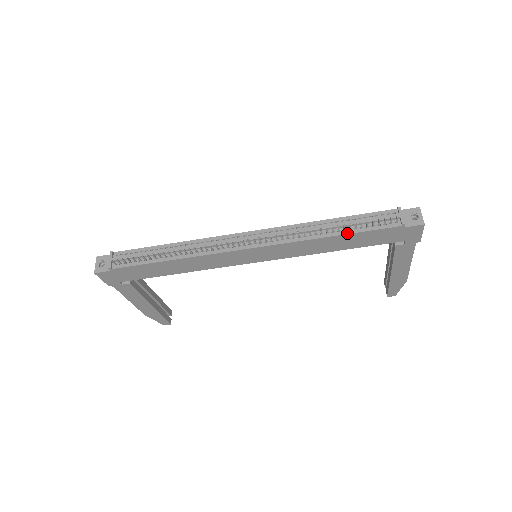
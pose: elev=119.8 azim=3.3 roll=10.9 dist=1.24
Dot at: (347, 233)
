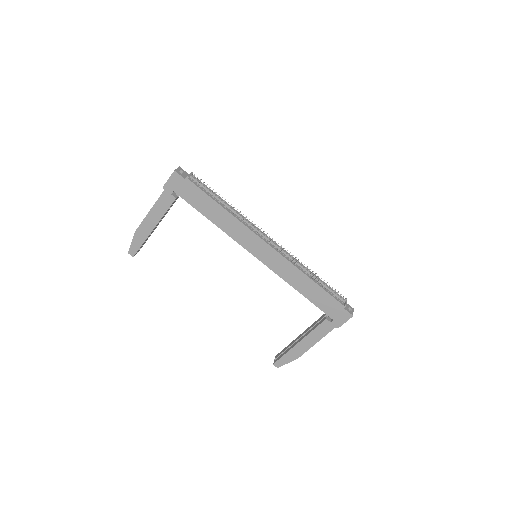
Dot at: (318, 284)
